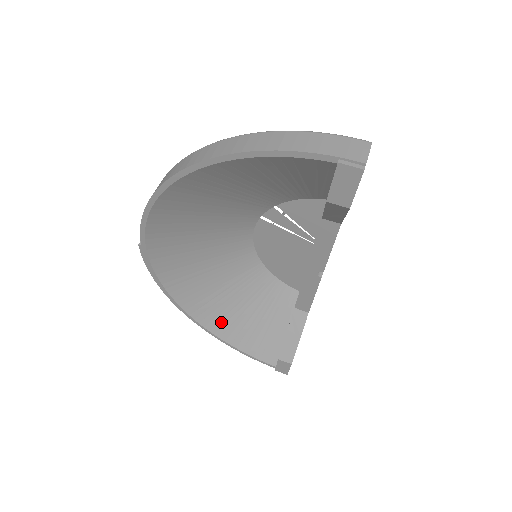
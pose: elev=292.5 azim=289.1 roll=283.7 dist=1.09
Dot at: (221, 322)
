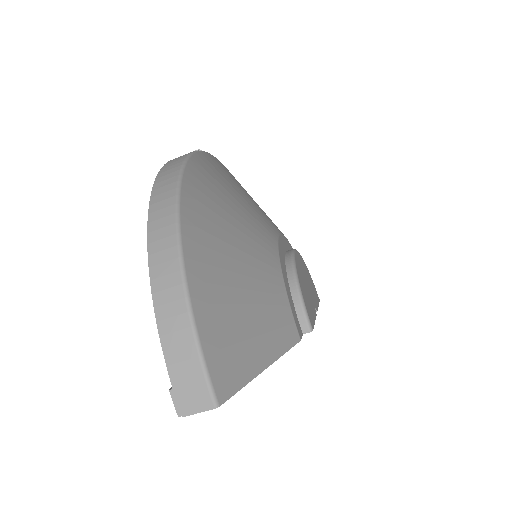
Dot at: occluded
